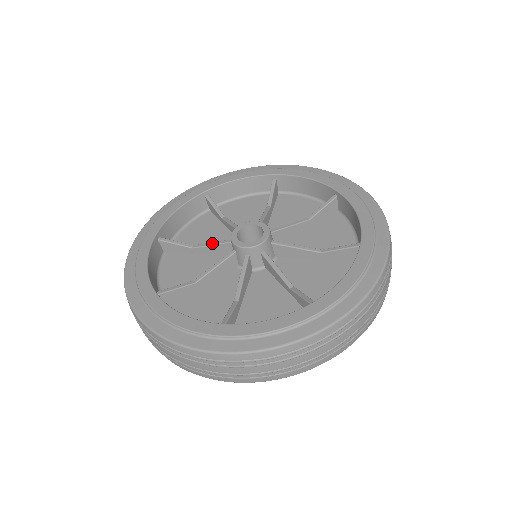
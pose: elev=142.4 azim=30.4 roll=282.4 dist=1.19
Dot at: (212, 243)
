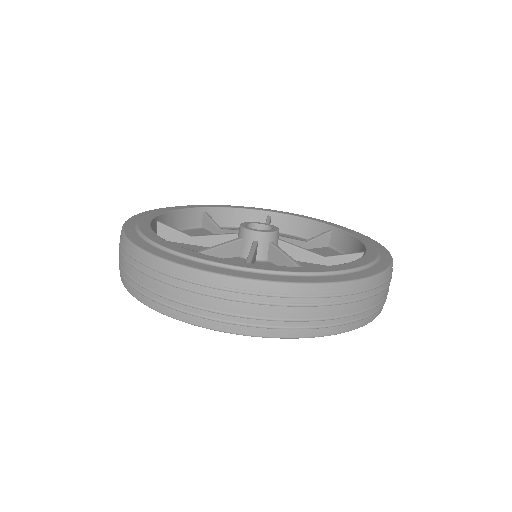
Dot at: (221, 244)
